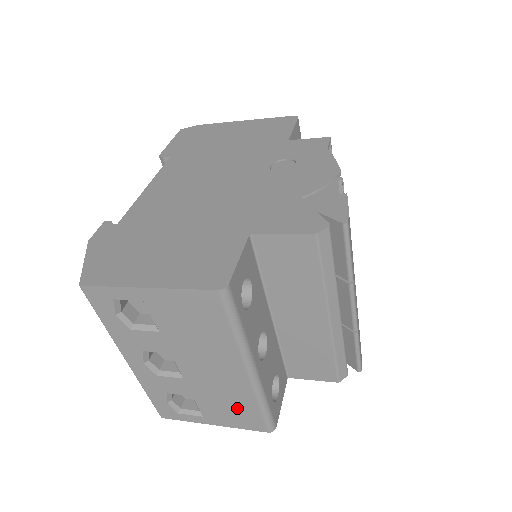
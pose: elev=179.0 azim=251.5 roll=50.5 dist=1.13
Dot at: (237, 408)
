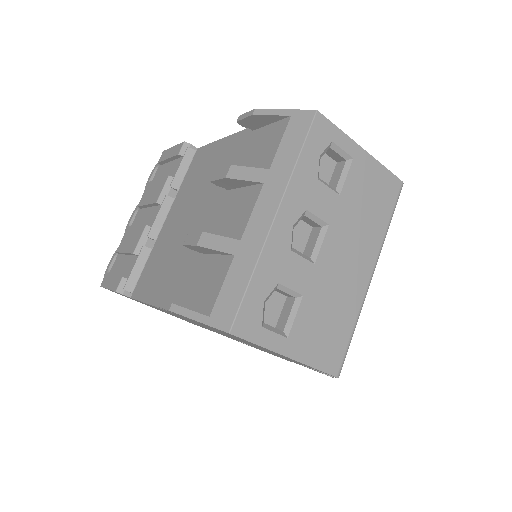
Dot at: (333, 327)
